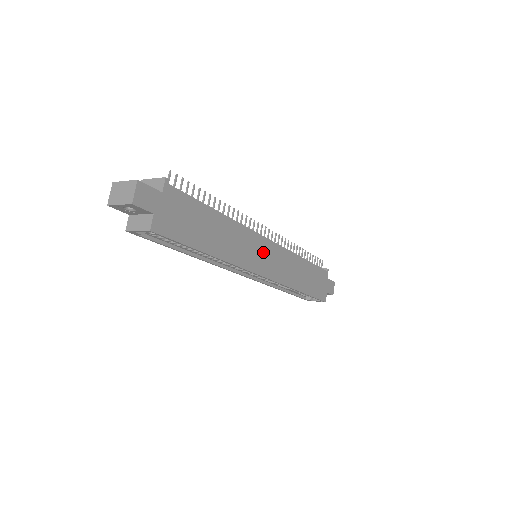
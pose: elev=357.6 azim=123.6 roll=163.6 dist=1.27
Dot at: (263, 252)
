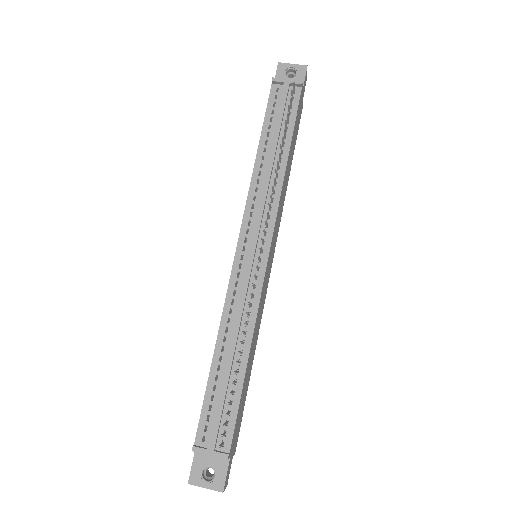
Dot at: (269, 265)
